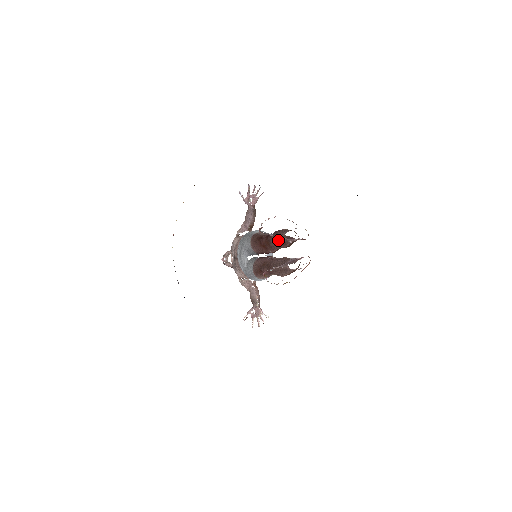
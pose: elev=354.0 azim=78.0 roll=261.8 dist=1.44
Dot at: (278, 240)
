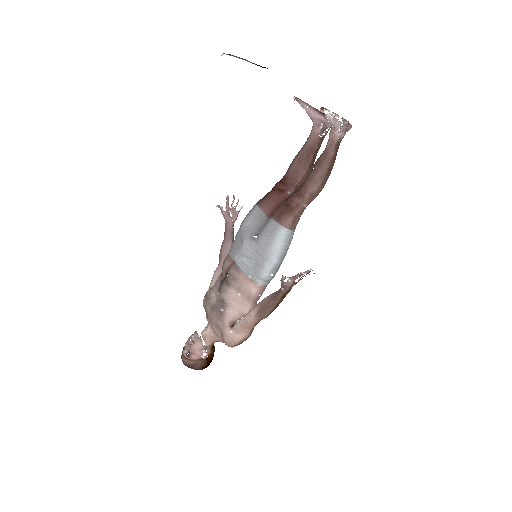
Dot at: (299, 158)
